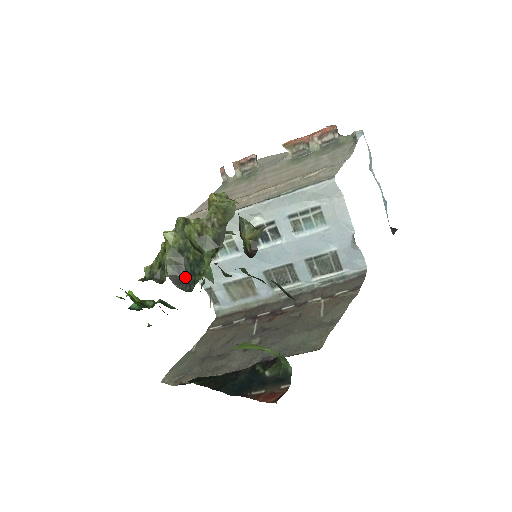
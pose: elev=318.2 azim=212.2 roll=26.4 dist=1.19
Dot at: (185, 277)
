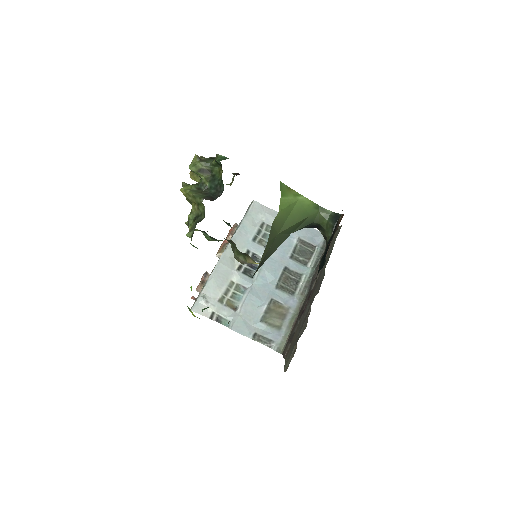
Dot at: (214, 194)
